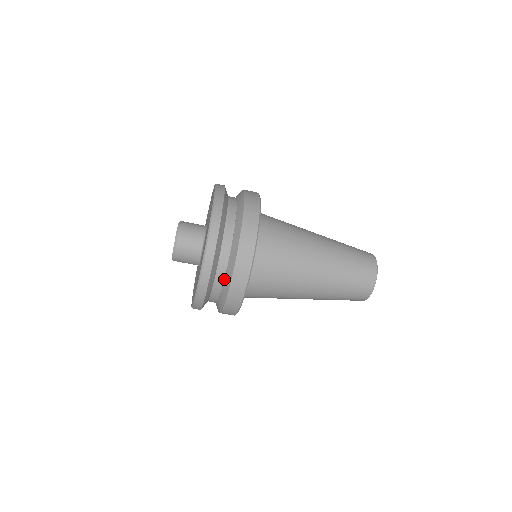
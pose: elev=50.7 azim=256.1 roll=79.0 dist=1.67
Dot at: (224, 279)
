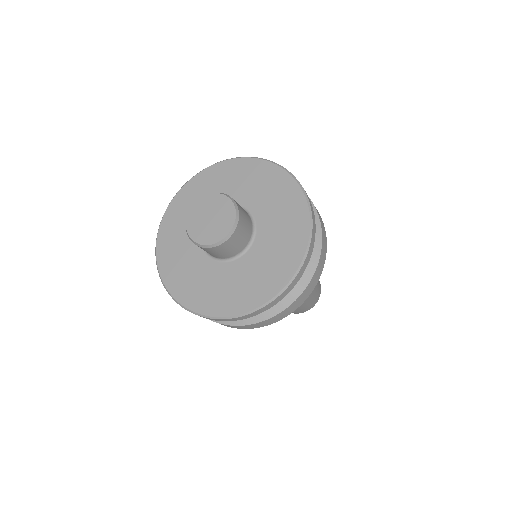
Dot at: occluded
